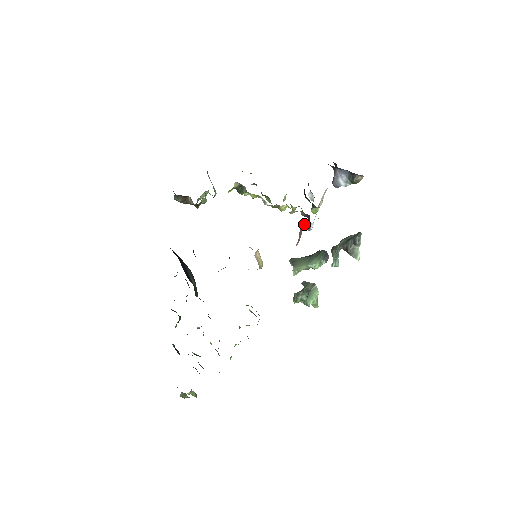
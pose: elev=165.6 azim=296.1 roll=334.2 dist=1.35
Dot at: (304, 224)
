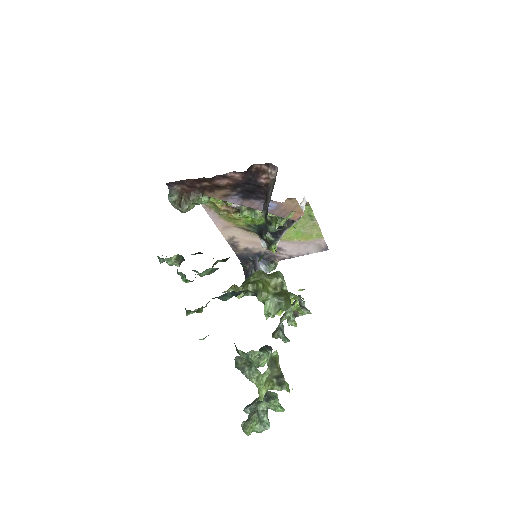
Dot at: occluded
